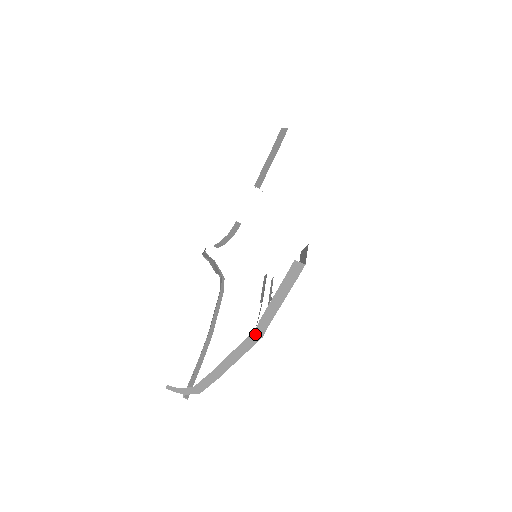
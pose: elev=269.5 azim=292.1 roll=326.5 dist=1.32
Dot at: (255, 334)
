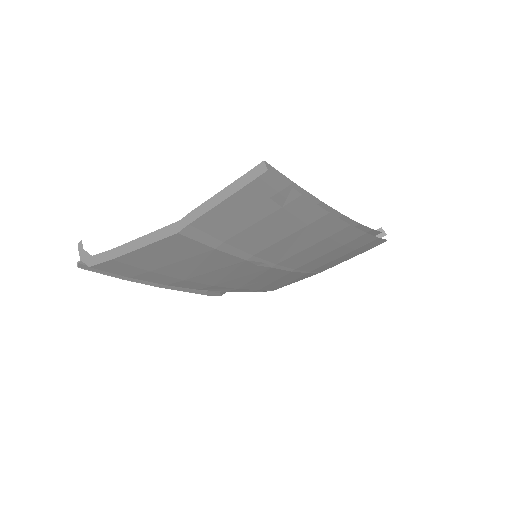
Dot at: (175, 226)
